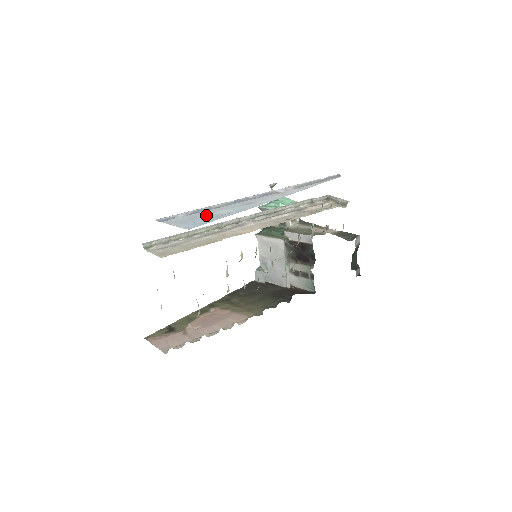
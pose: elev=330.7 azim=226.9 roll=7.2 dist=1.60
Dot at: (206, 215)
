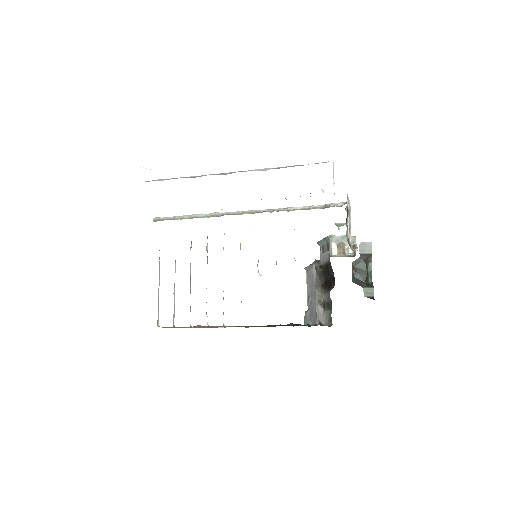
Dot at: occluded
